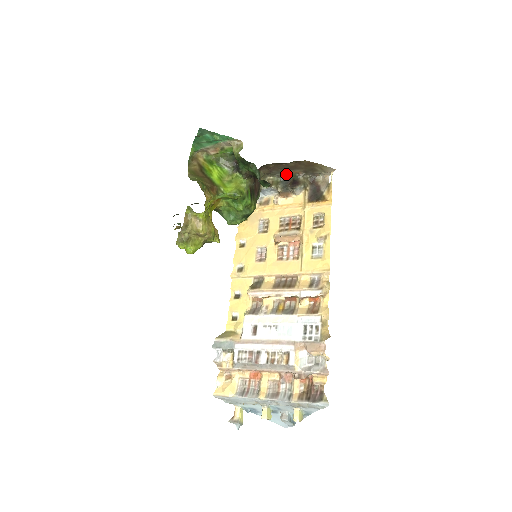
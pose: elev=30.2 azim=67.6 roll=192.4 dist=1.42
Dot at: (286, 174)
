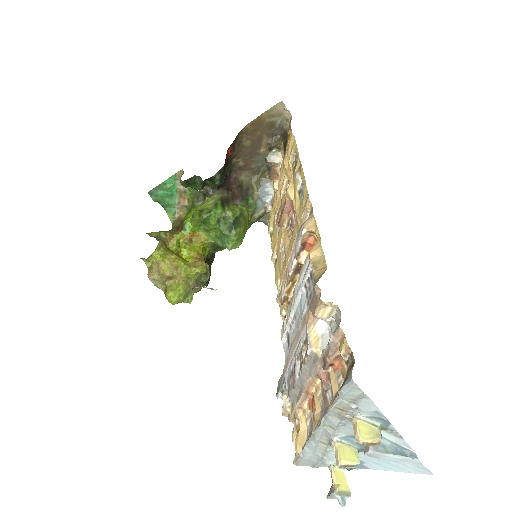
Dot at: (264, 157)
